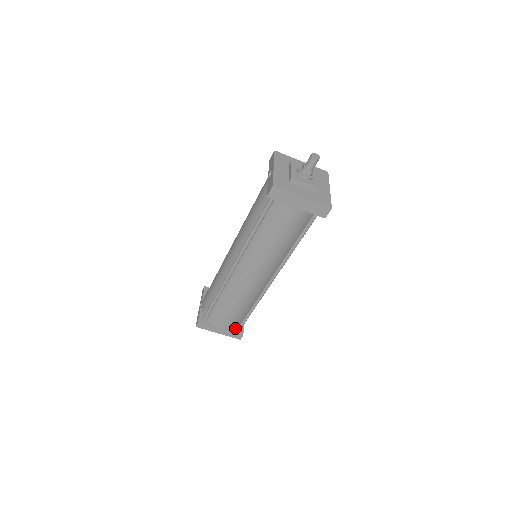
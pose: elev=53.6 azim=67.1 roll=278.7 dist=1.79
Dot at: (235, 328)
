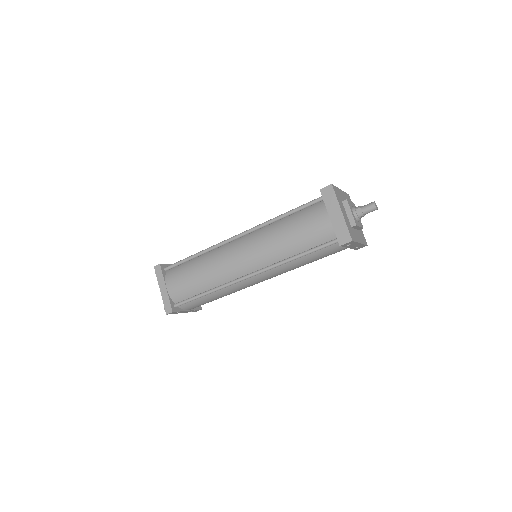
Dot at: (175, 302)
